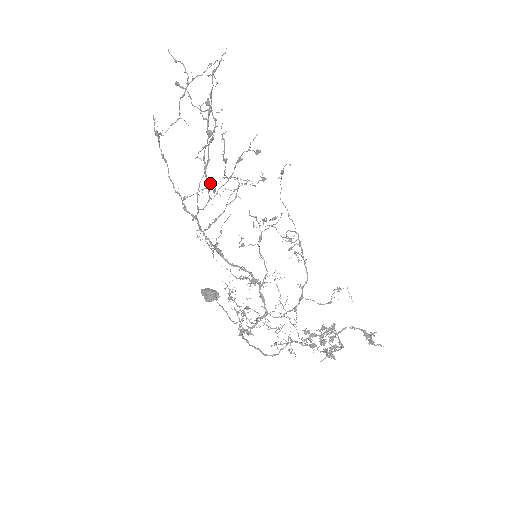
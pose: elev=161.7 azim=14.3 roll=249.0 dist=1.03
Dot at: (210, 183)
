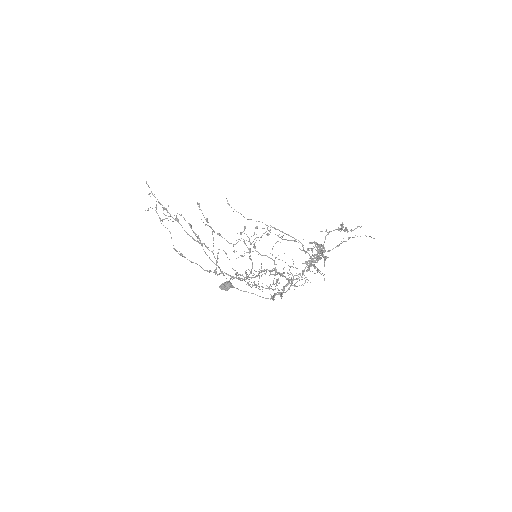
Dot at: (204, 244)
